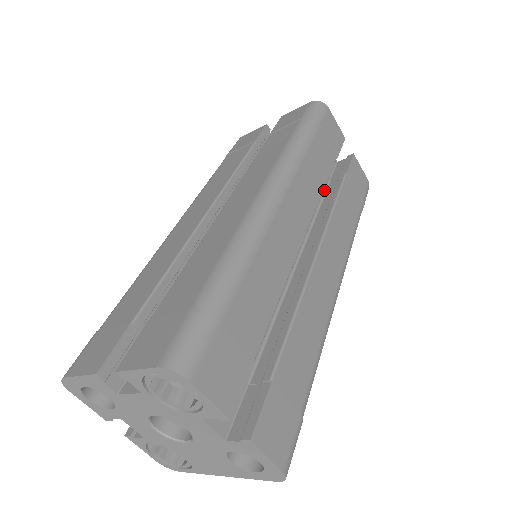
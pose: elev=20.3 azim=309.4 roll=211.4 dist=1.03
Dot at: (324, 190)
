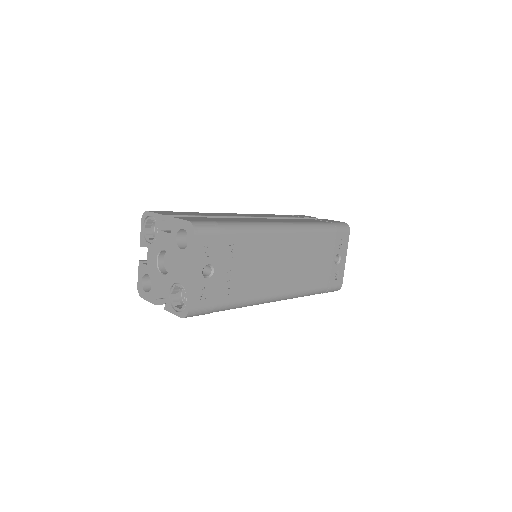
Dot at: occluded
